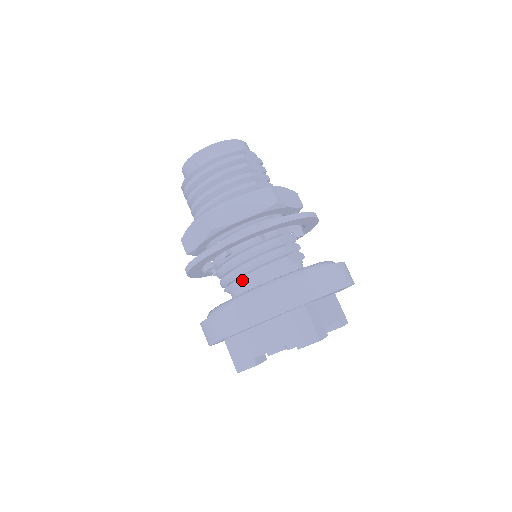
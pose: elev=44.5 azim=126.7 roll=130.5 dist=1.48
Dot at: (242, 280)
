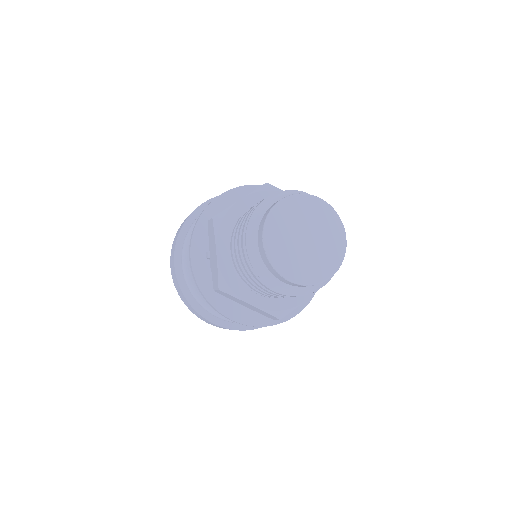
Dot at: occluded
